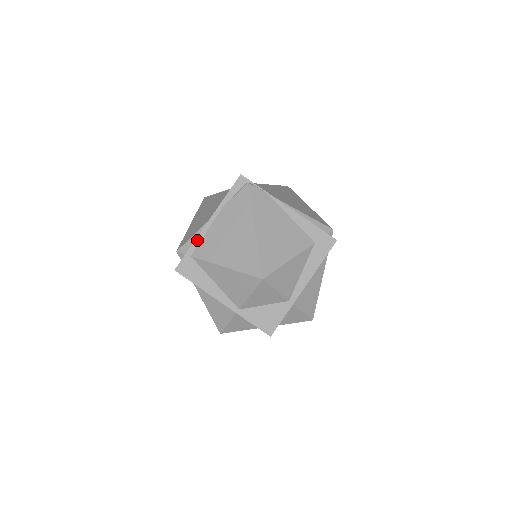
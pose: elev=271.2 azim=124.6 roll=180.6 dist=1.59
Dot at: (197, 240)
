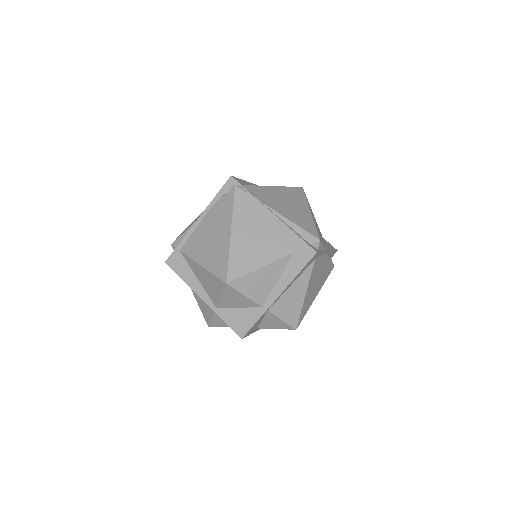
Dot at: (186, 236)
